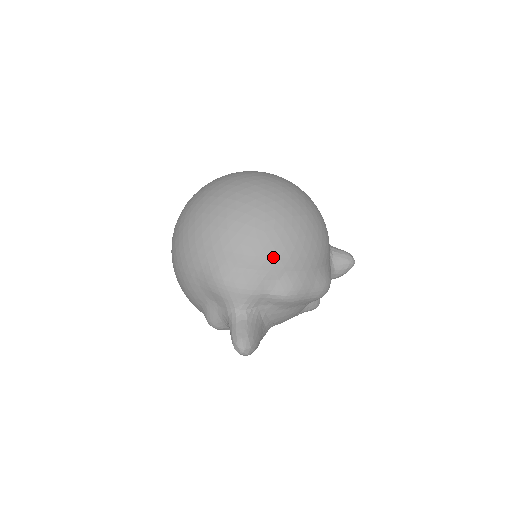
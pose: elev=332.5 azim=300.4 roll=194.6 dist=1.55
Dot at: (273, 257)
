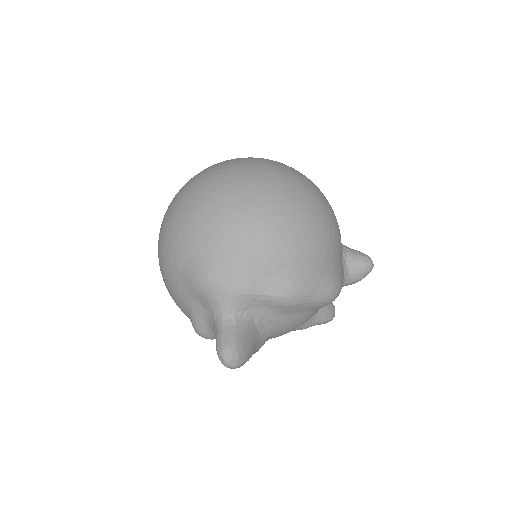
Dot at: (267, 249)
